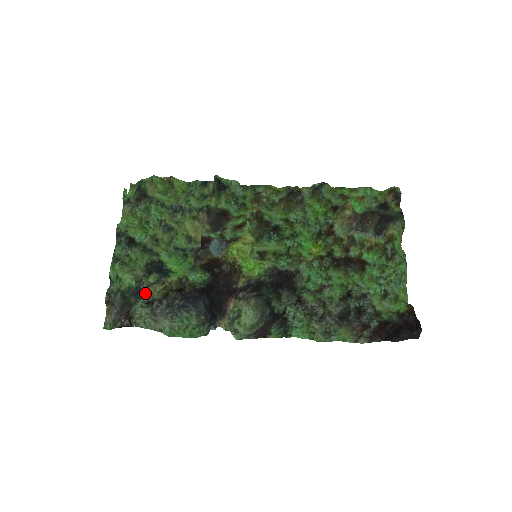
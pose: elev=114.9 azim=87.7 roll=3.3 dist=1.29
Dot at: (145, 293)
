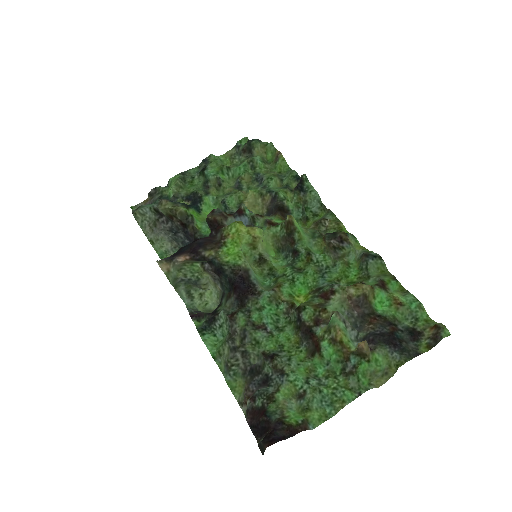
Dot at: (160, 202)
